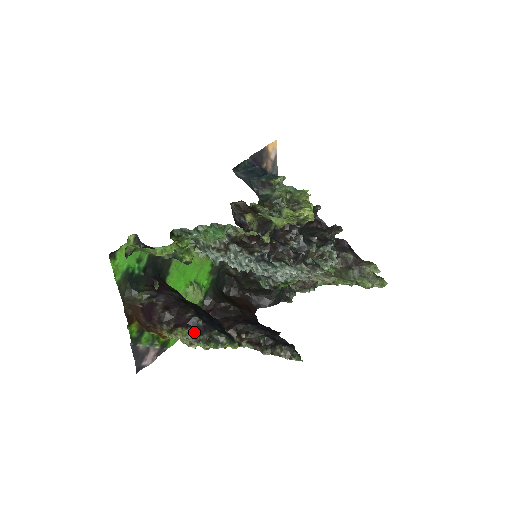
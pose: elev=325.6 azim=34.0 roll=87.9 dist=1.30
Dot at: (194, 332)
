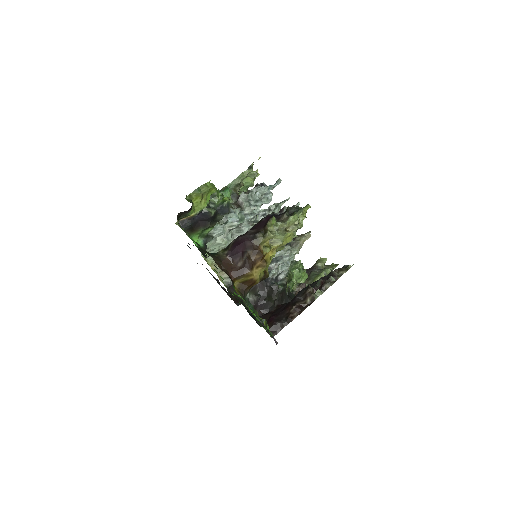
Dot at: (279, 219)
